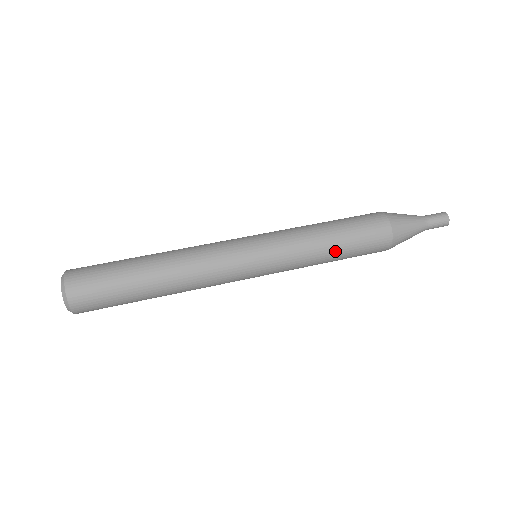
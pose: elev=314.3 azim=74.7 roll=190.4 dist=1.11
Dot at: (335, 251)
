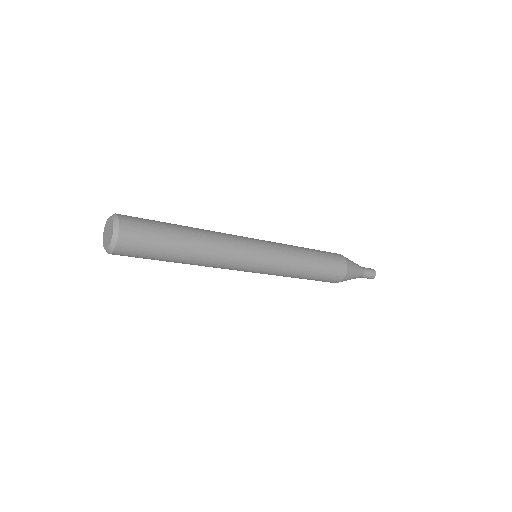
Dot at: (311, 252)
